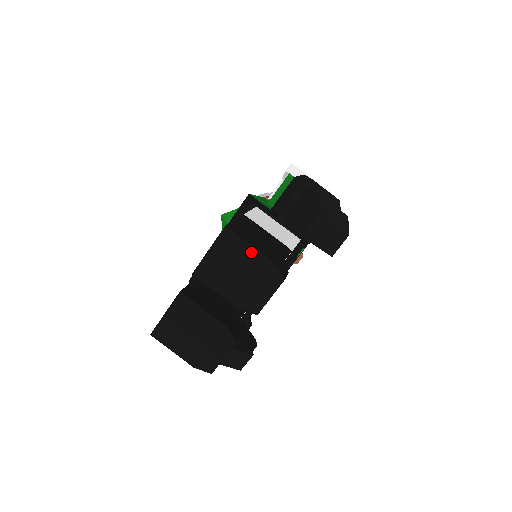
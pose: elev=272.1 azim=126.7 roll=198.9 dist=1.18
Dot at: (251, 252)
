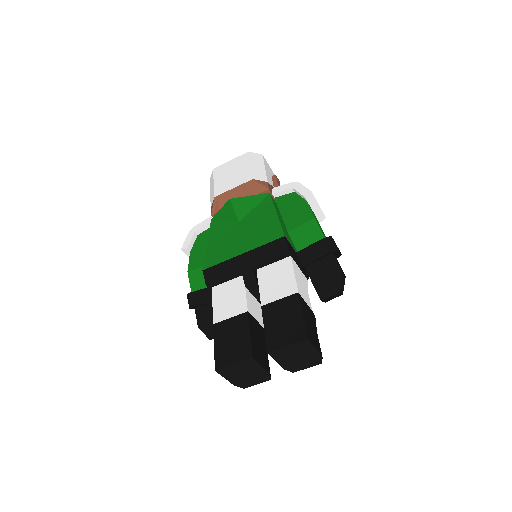
Dot at: (313, 351)
